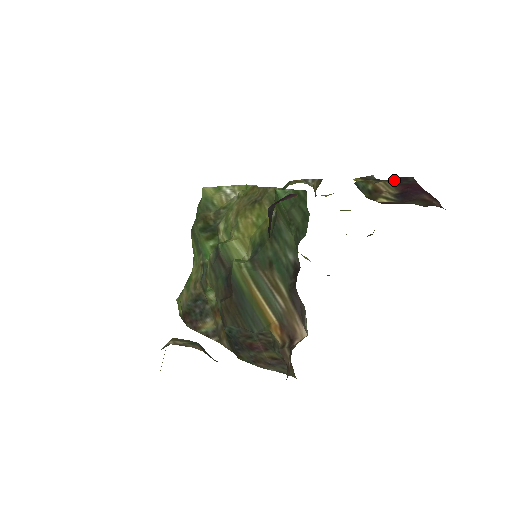
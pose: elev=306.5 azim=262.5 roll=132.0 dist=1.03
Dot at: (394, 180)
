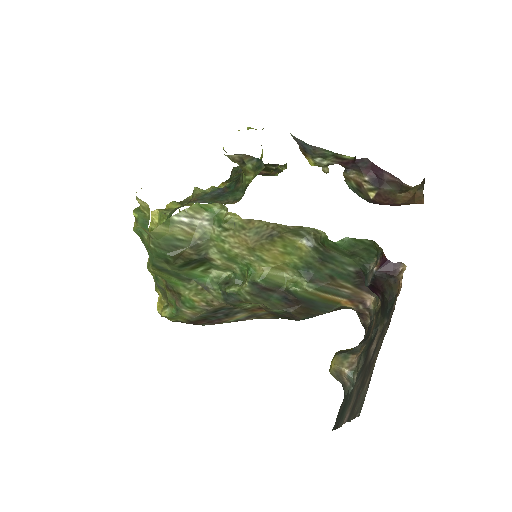
Dot at: (355, 164)
